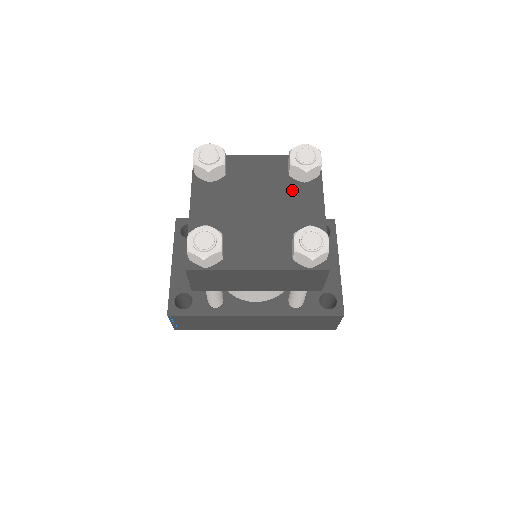
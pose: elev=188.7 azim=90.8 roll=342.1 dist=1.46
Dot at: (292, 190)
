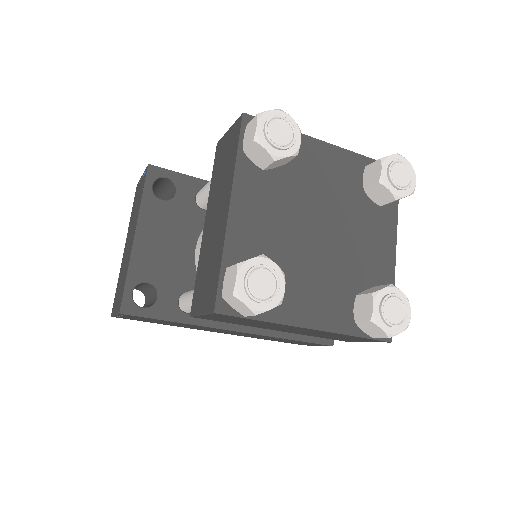
Dot at: (364, 213)
